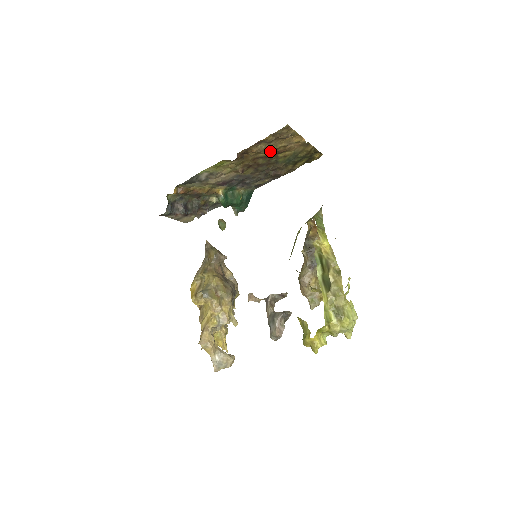
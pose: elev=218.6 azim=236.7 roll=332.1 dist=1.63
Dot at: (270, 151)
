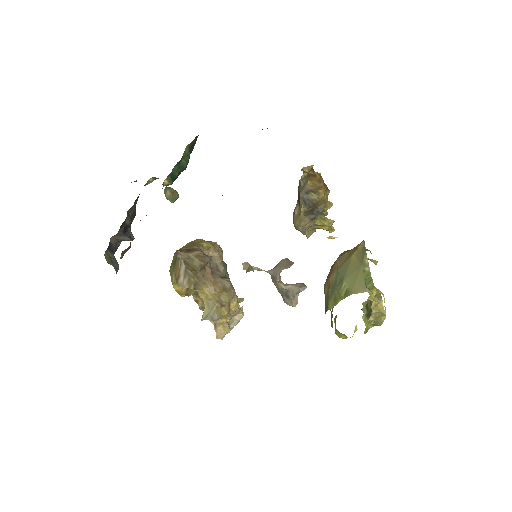
Dot at: occluded
